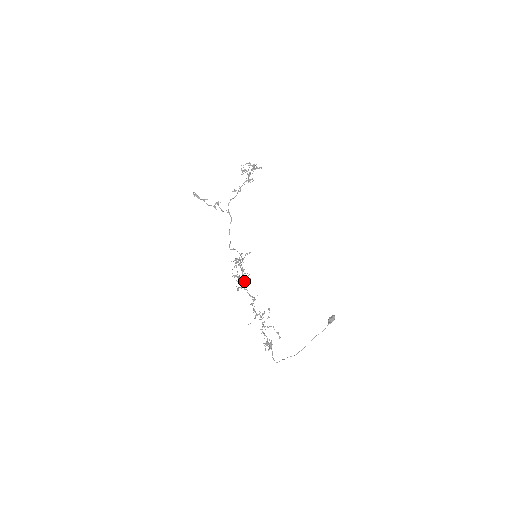
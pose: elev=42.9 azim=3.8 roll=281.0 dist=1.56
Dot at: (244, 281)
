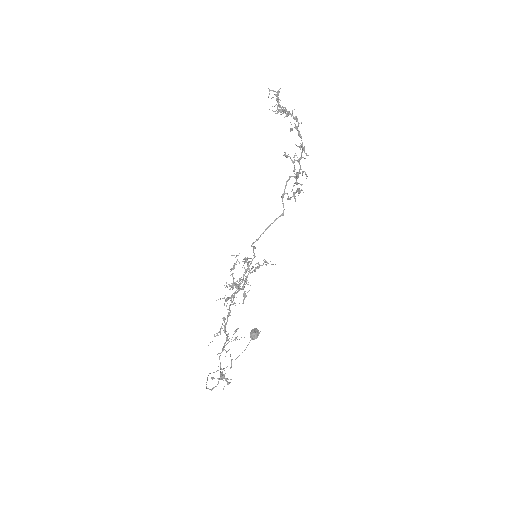
Dot at: (238, 291)
